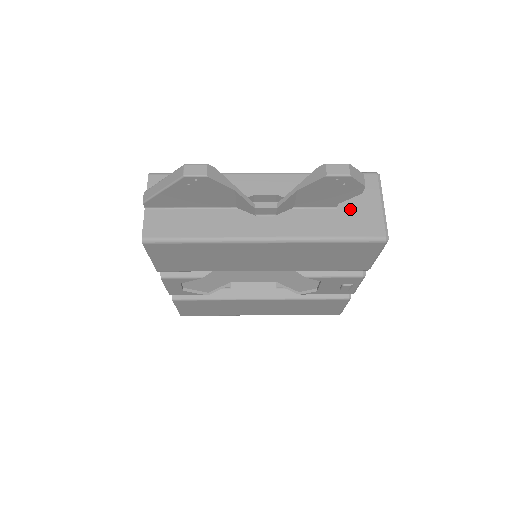
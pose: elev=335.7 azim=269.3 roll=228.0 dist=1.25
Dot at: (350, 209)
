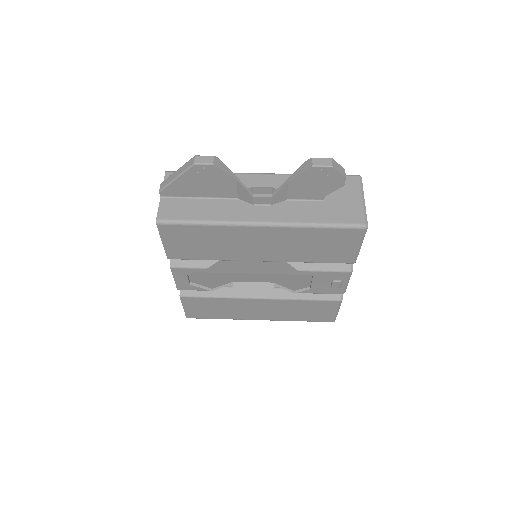
Dot at: (335, 202)
